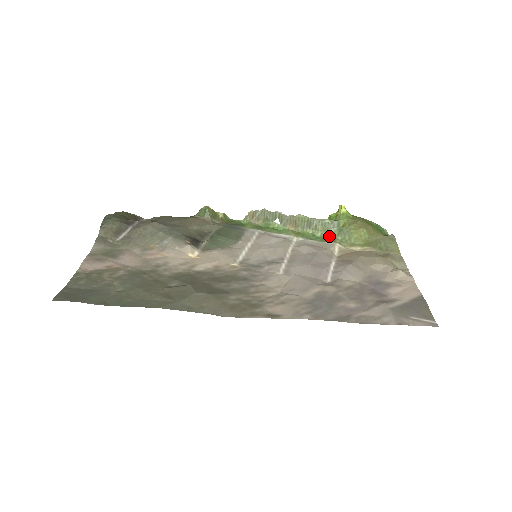
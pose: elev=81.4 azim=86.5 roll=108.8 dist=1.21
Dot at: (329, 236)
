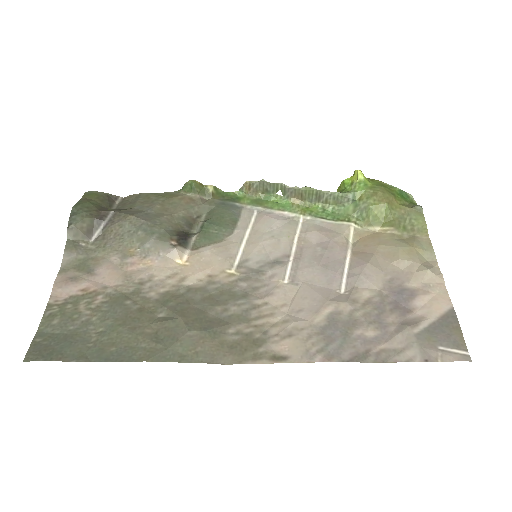
Dot at: (342, 212)
